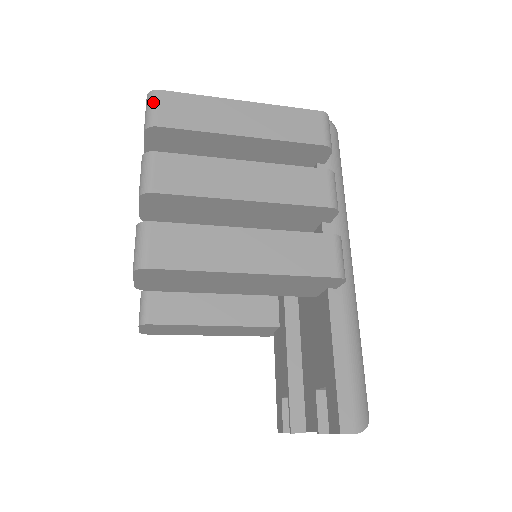
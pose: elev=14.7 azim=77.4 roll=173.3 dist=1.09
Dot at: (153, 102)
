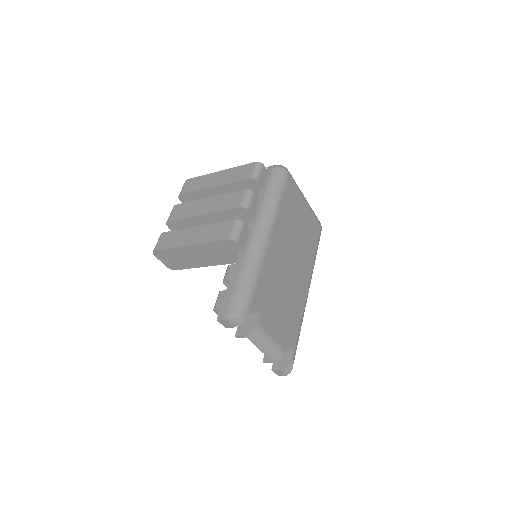
Dot at: (183, 185)
